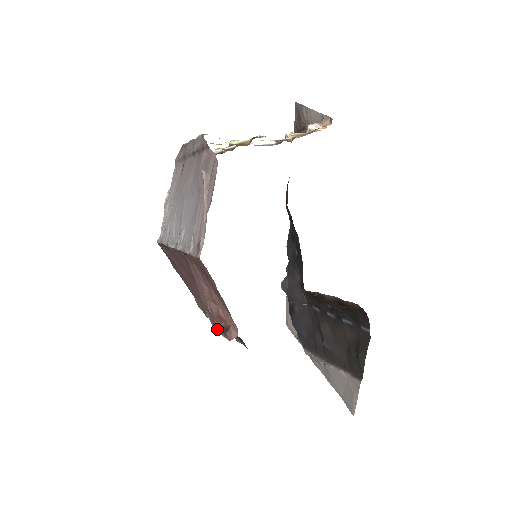
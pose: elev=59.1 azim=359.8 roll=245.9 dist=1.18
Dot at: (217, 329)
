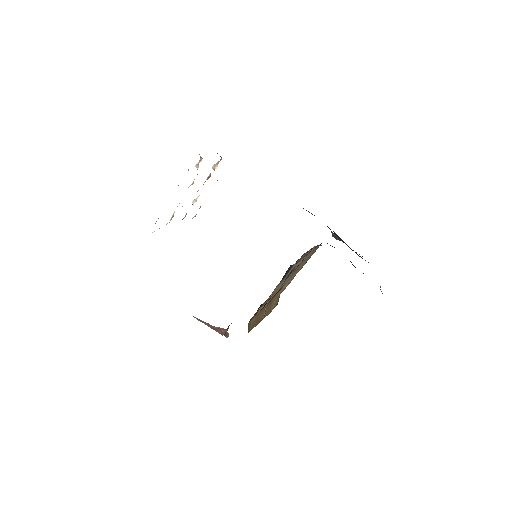
Dot at: occluded
